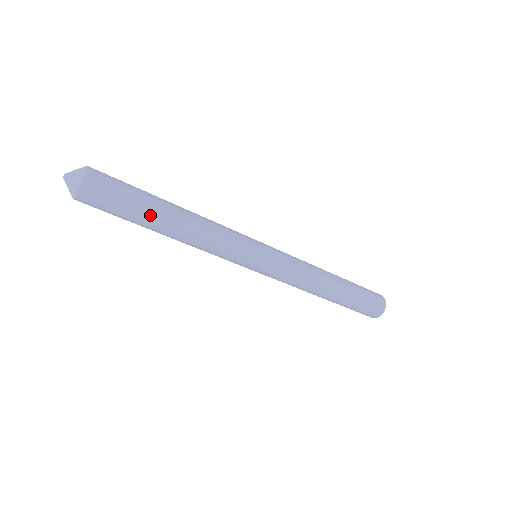
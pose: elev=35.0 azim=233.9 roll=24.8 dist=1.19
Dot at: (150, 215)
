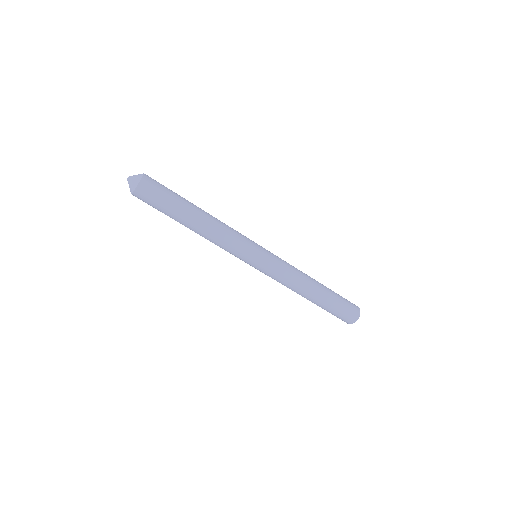
Dot at: (183, 208)
